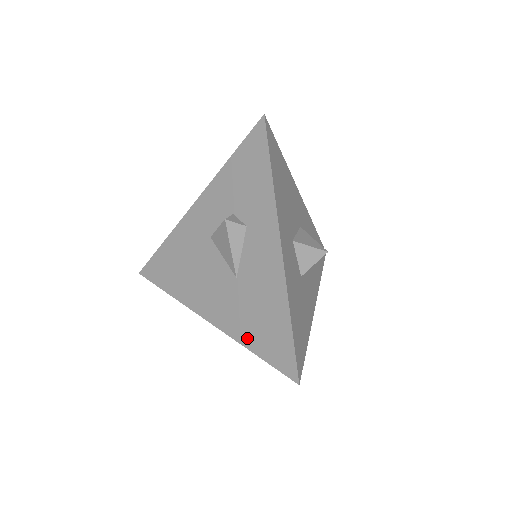
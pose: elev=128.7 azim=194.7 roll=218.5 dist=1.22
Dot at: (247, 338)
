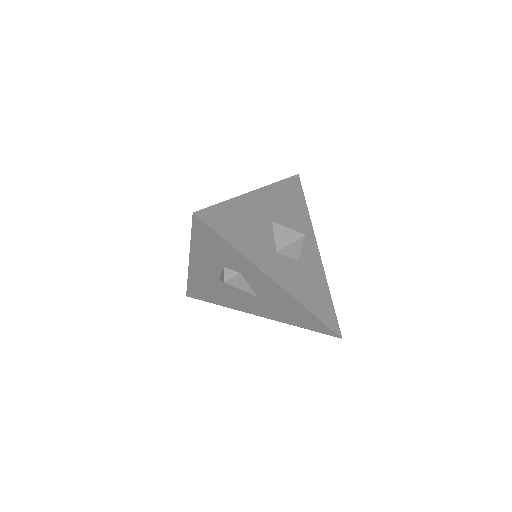
Dot at: (291, 322)
